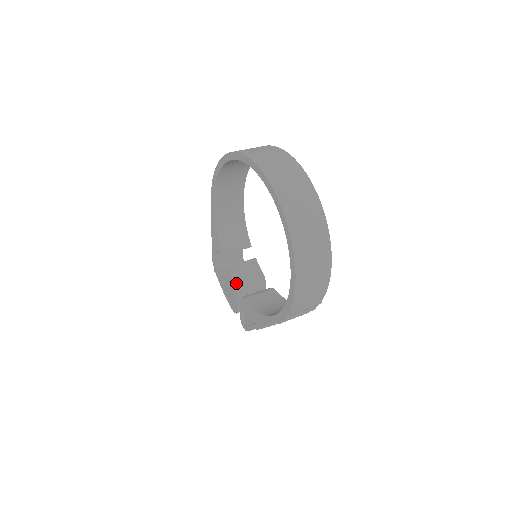
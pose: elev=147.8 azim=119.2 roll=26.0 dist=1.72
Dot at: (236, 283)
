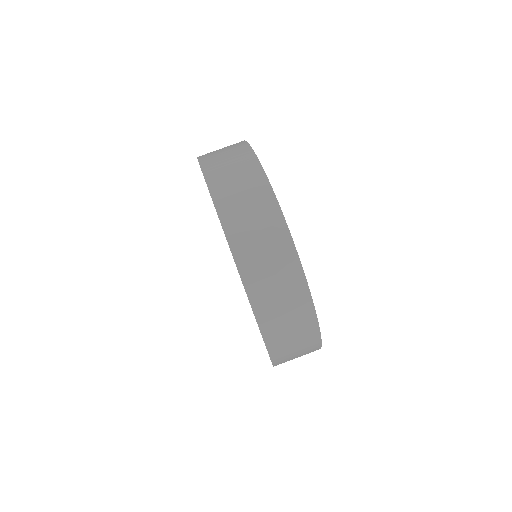
Dot at: occluded
